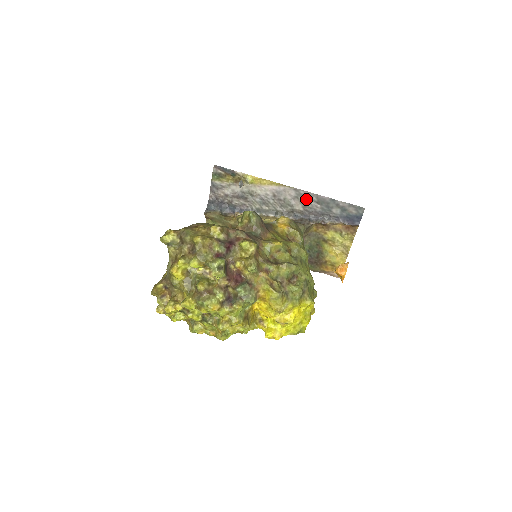
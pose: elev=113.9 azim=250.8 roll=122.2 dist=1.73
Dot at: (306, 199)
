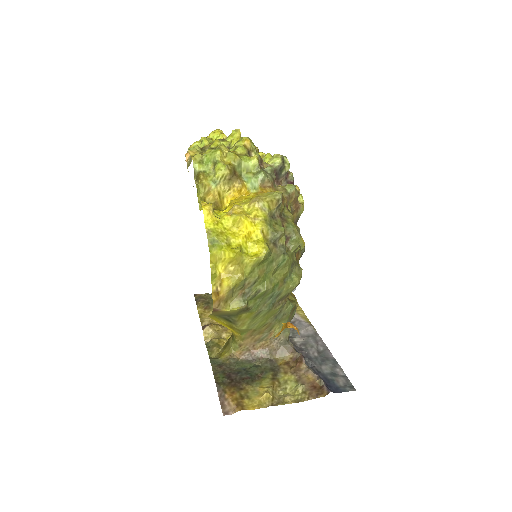
Dot at: (314, 343)
